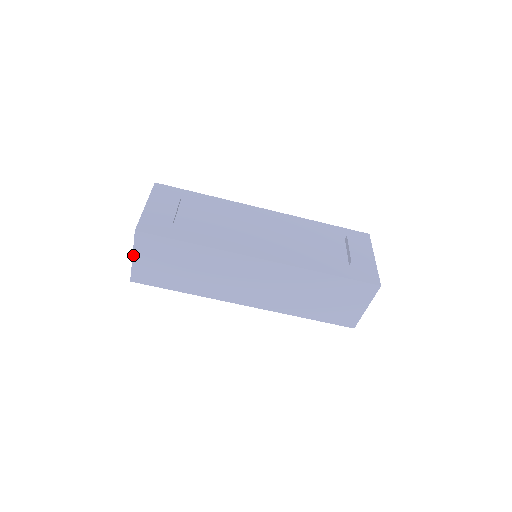
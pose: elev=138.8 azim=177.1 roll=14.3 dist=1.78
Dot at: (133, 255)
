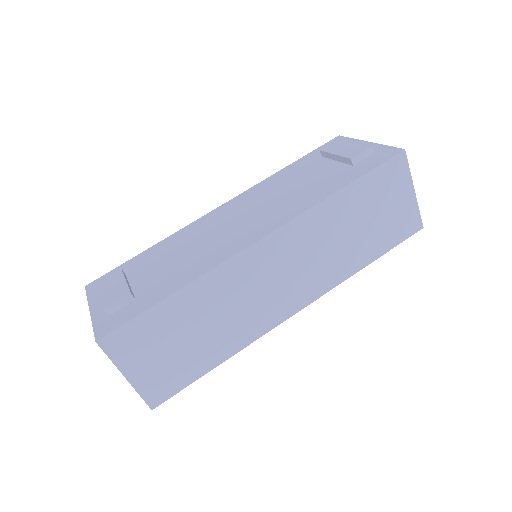
Dot at: (123, 375)
